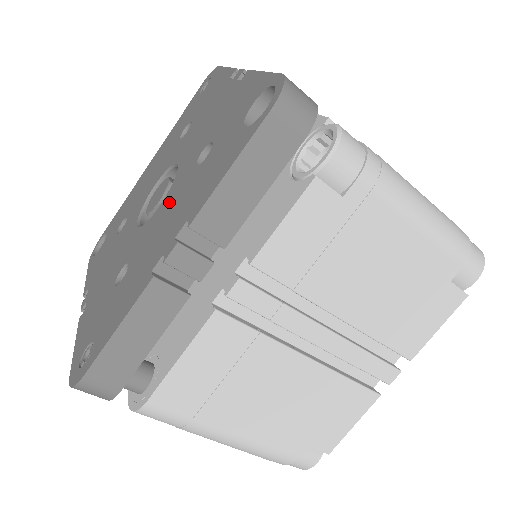
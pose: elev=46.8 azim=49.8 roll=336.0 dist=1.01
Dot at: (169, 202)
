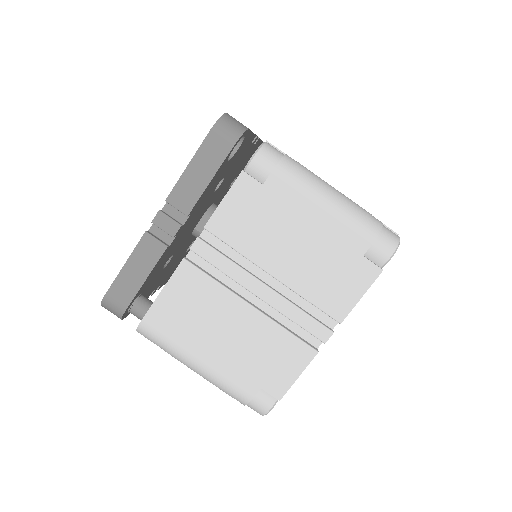
Dot at: occluded
